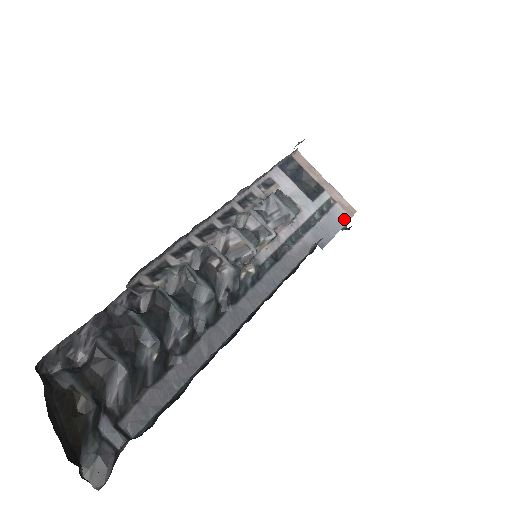
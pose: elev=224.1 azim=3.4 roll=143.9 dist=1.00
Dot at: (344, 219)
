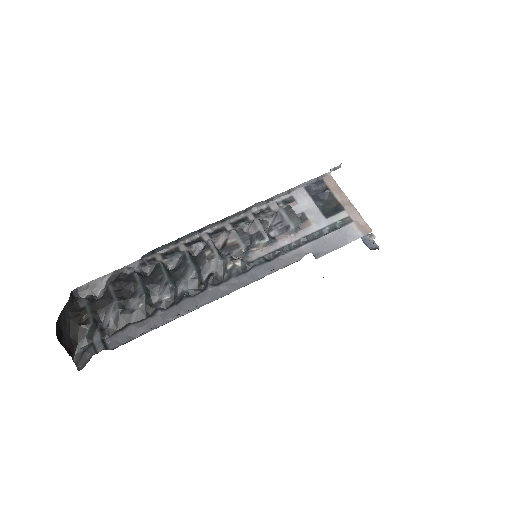
Dot at: (354, 236)
